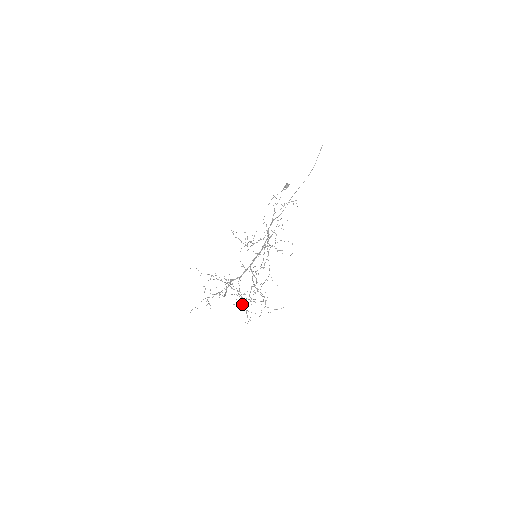
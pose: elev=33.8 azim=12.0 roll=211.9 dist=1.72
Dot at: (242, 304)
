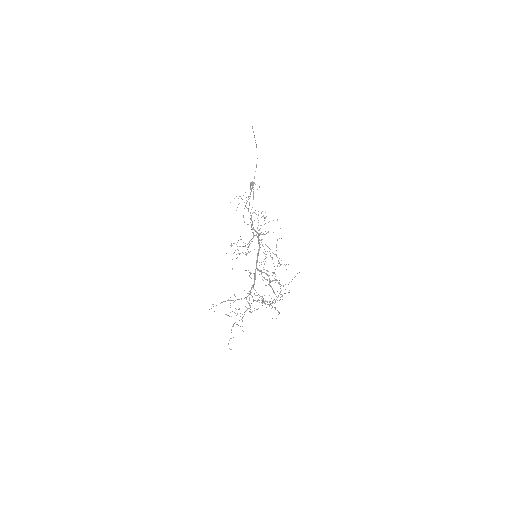
Dot at: occluded
